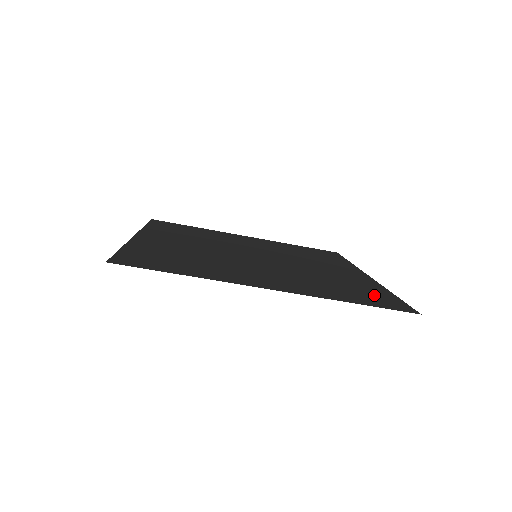
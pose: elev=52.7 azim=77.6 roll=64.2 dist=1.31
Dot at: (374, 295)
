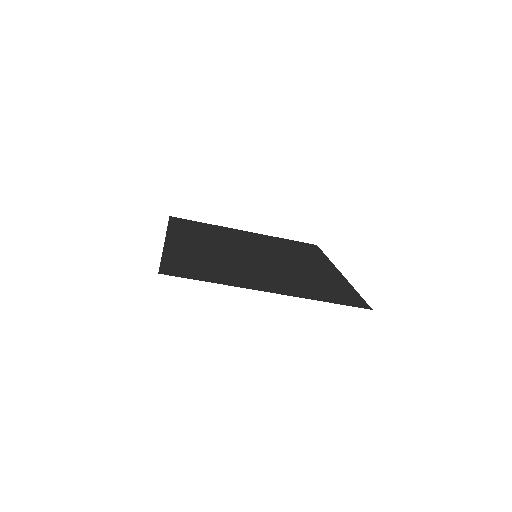
Dot at: (342, 293)
